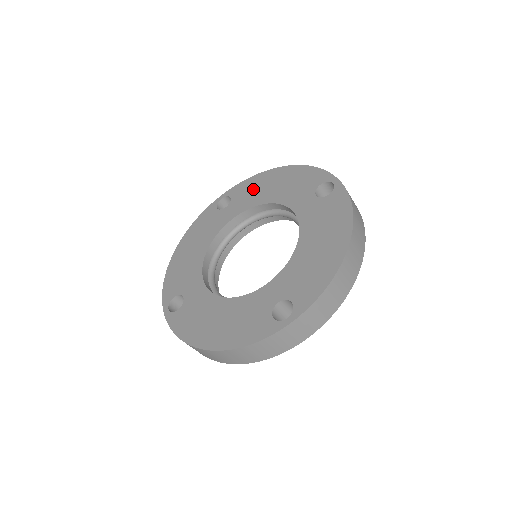
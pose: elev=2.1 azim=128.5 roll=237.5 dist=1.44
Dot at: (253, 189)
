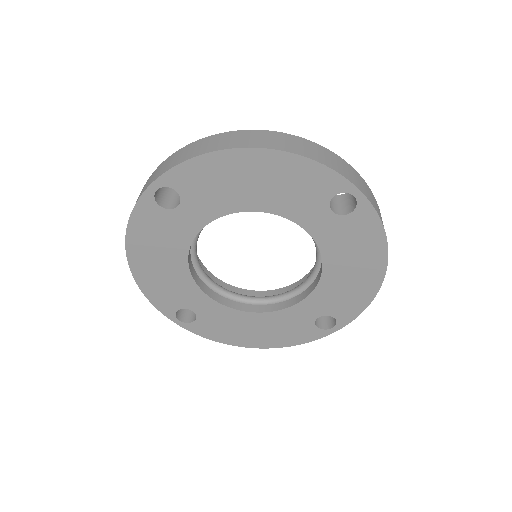
Dot at: (215, 183)
